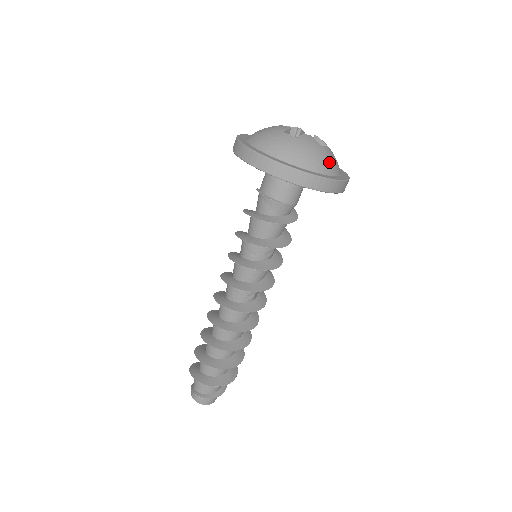
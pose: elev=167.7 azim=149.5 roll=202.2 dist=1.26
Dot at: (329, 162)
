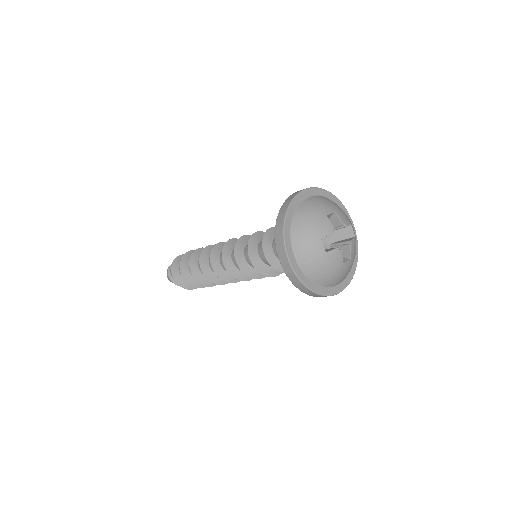
Dot at: (338, 278)
